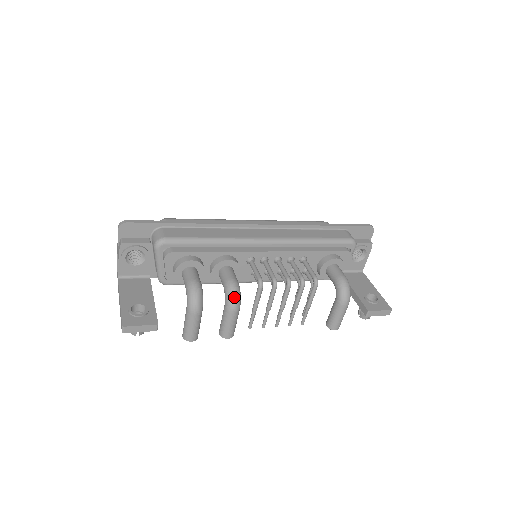
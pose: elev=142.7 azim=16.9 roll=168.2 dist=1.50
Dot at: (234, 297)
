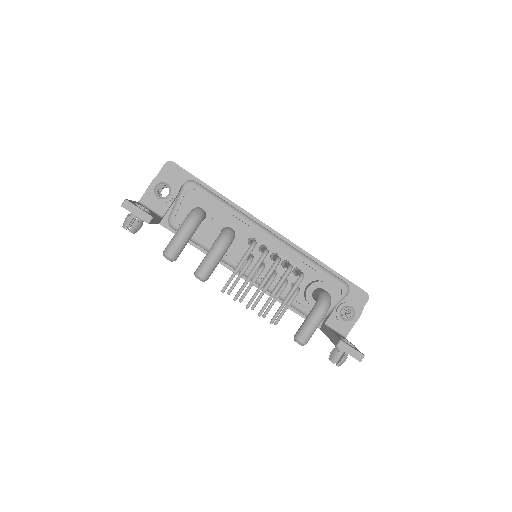
Dot at: (227, 235)
